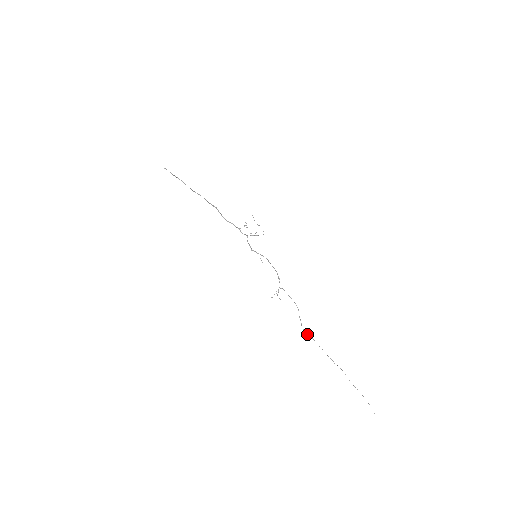
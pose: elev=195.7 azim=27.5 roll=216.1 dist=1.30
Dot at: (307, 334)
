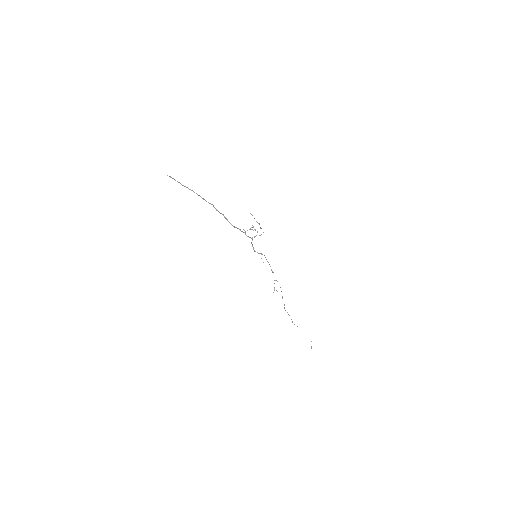
Dot at: occluded
